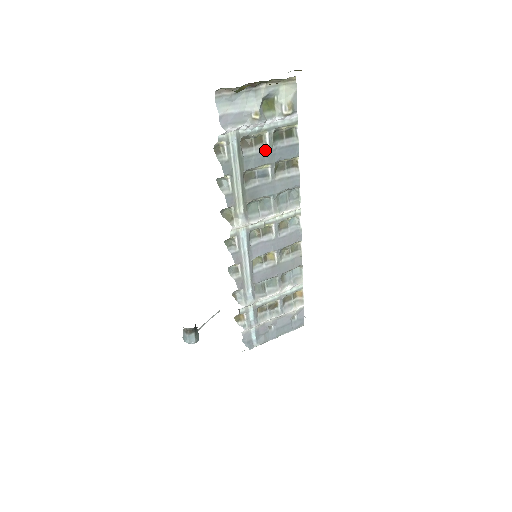
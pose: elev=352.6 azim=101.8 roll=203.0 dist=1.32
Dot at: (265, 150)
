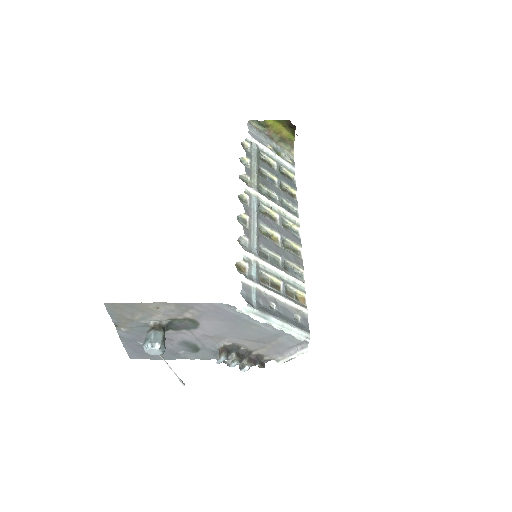
Dot at: (274, 170)
